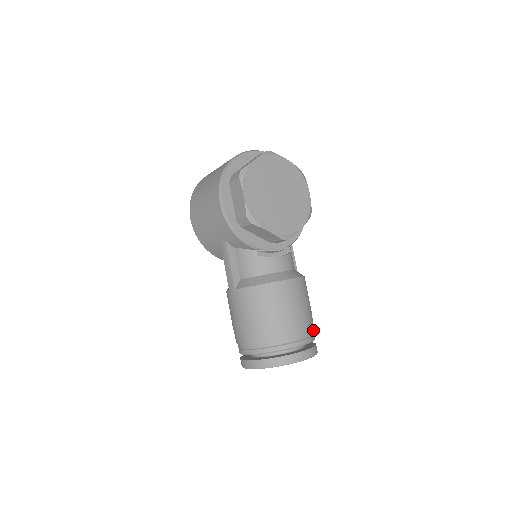
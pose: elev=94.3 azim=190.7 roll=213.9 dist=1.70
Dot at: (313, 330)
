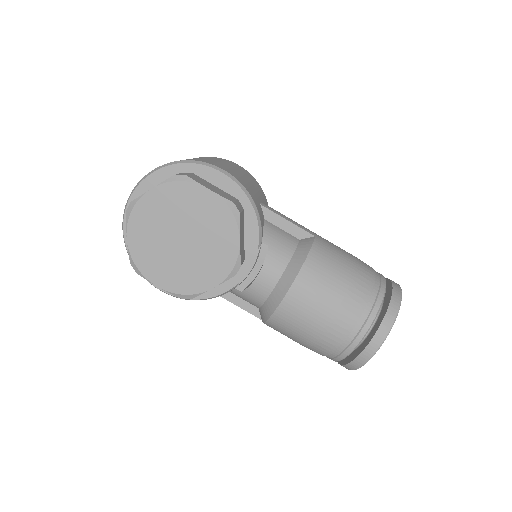
Dot at: (372, 293)
